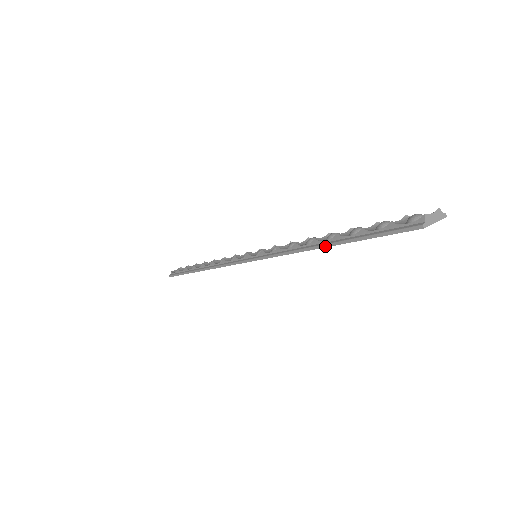
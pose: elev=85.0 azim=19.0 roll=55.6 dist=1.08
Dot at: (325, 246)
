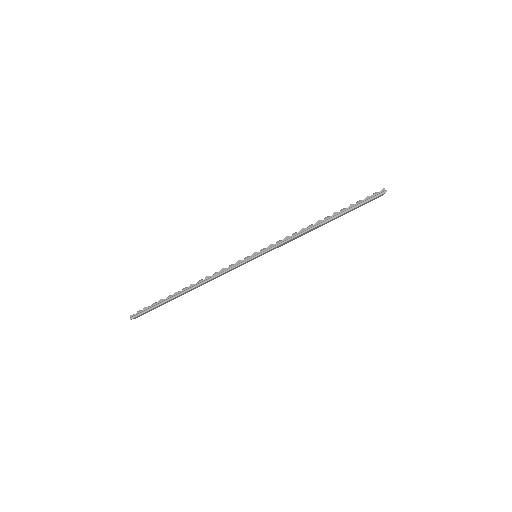
Dot at: (329, 220)
